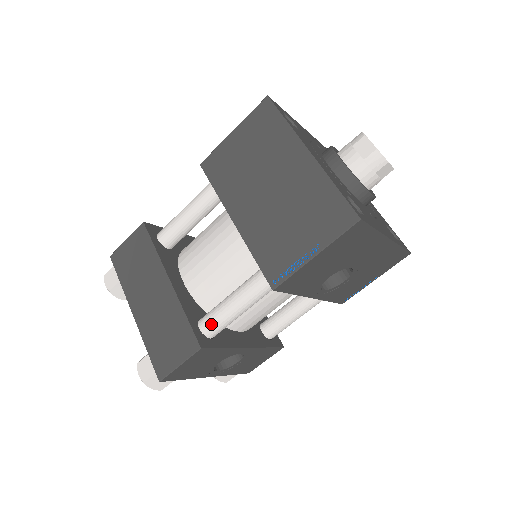
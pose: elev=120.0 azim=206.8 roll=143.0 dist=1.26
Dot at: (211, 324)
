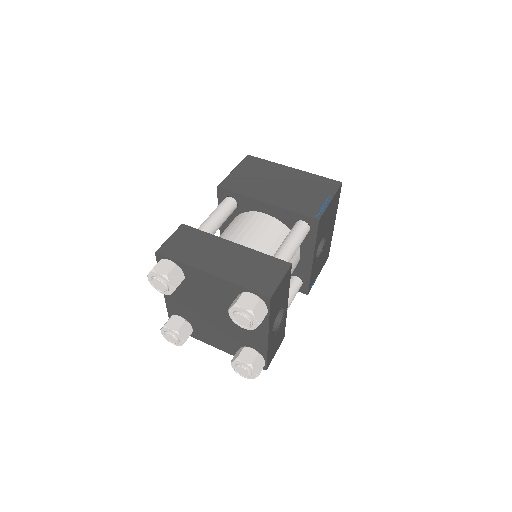
Dot at: (282, 258)
